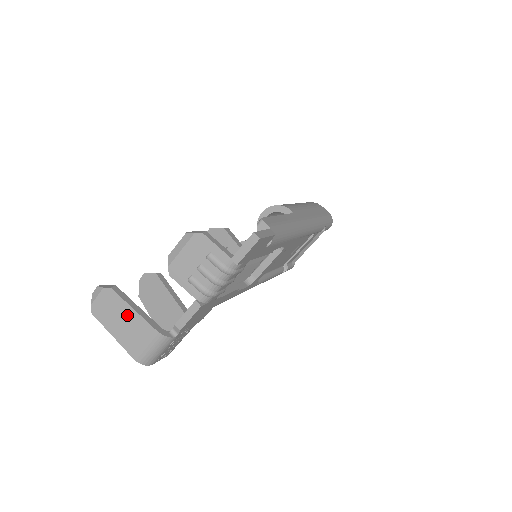
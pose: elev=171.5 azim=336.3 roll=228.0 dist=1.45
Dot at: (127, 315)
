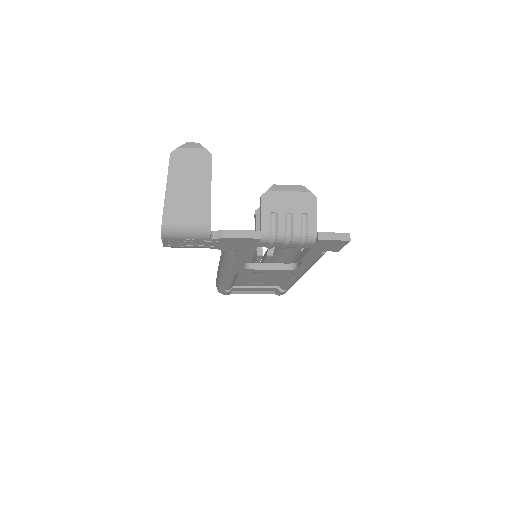
Dot at: (200, 185)
